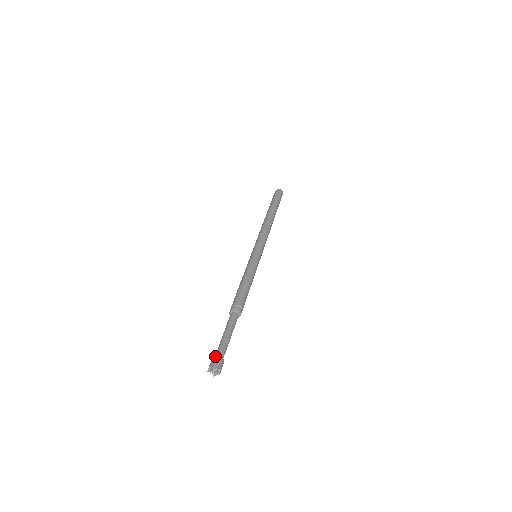
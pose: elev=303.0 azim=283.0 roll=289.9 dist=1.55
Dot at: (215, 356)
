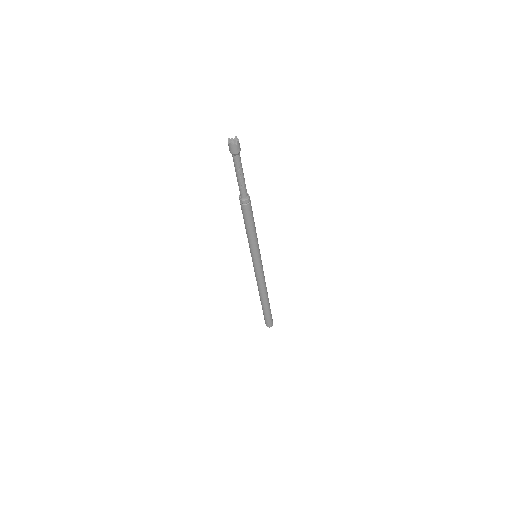
Dot at: occluded
